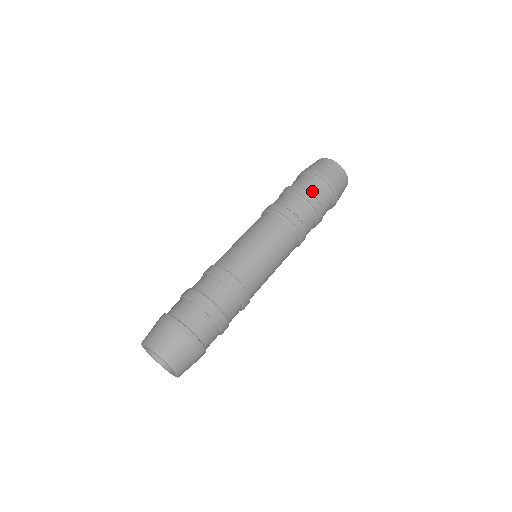
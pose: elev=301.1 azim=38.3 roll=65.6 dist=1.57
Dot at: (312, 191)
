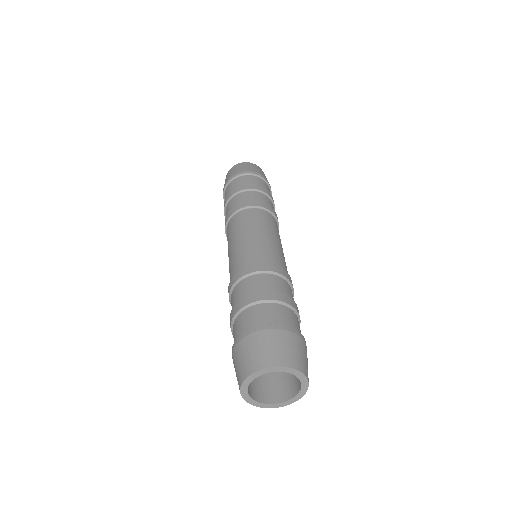
Dot at: occluded
